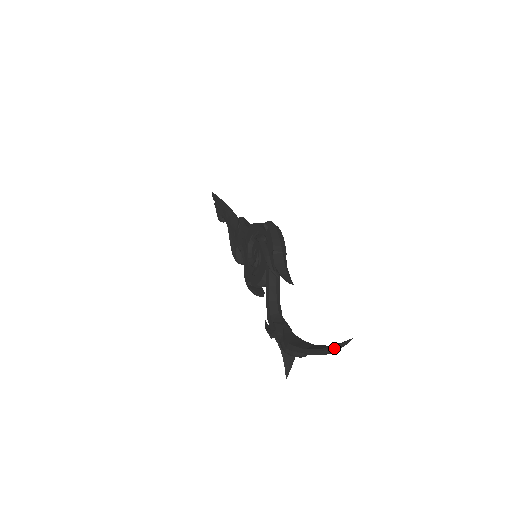
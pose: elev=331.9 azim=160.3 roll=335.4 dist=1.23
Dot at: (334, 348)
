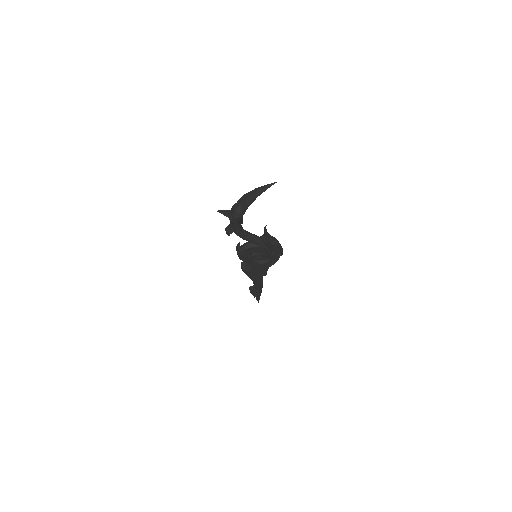
Dot at: (263, 188)
